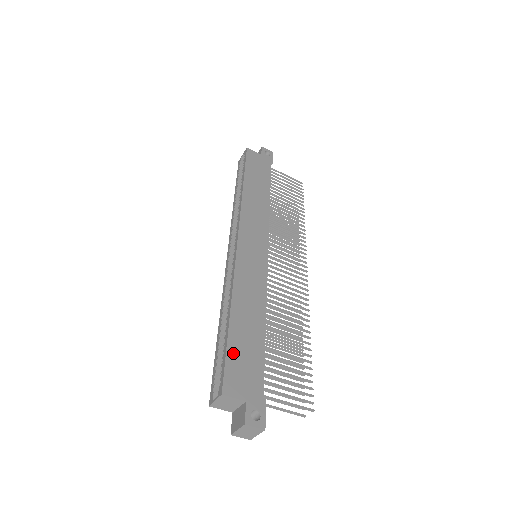
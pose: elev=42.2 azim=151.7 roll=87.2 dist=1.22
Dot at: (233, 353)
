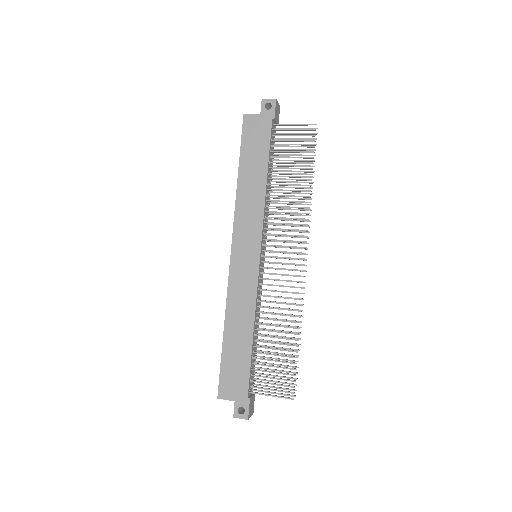
Dot at: (225, 366)
